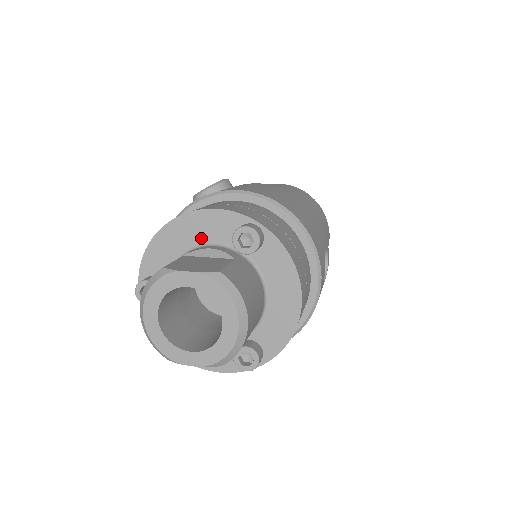
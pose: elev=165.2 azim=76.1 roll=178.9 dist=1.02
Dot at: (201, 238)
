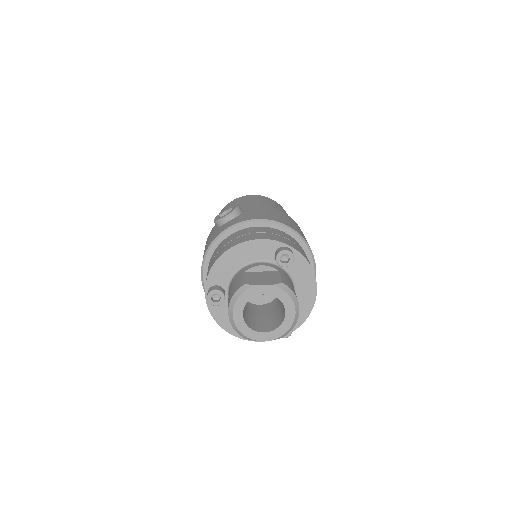
Dot at: (251, 258)
